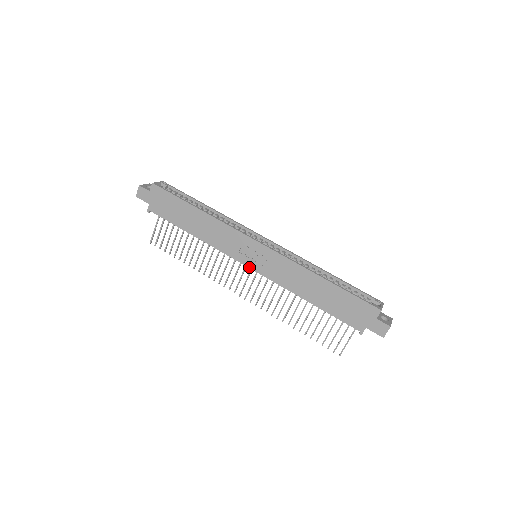
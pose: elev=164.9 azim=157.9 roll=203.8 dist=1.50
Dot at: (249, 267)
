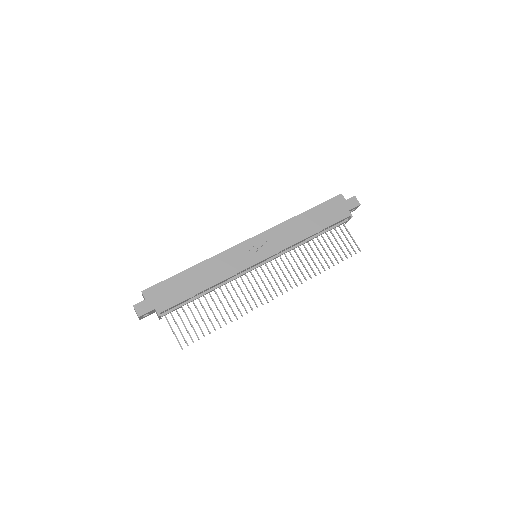
Dot at: (263, 260)
